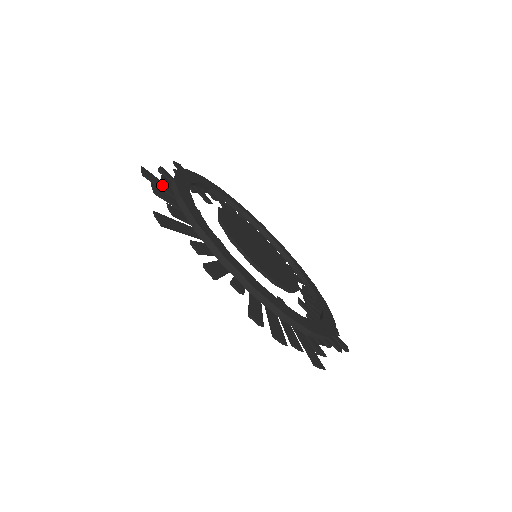
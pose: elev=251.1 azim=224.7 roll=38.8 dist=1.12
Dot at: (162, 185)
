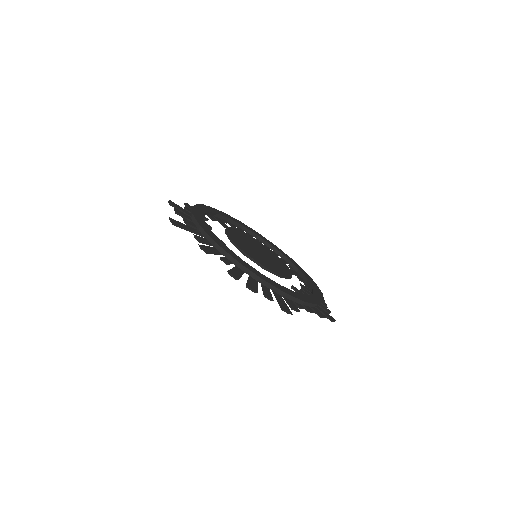
Dot at: (183, 210)
